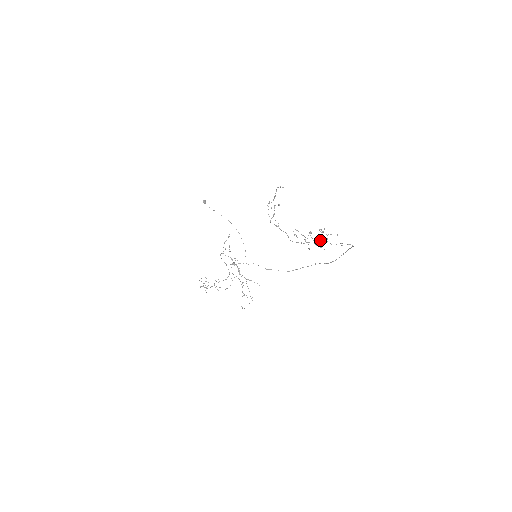
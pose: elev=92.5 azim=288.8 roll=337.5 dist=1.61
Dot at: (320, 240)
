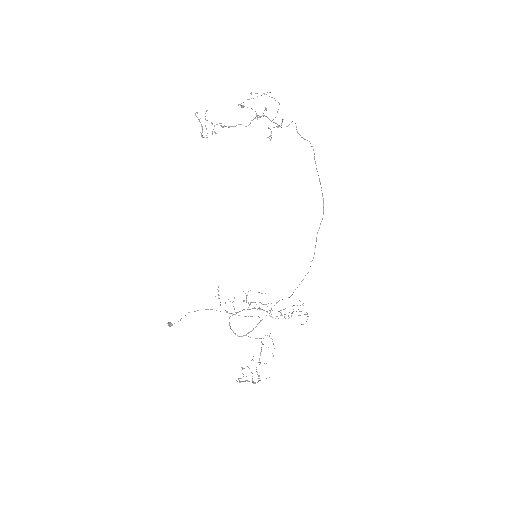
Dot at: occluded
